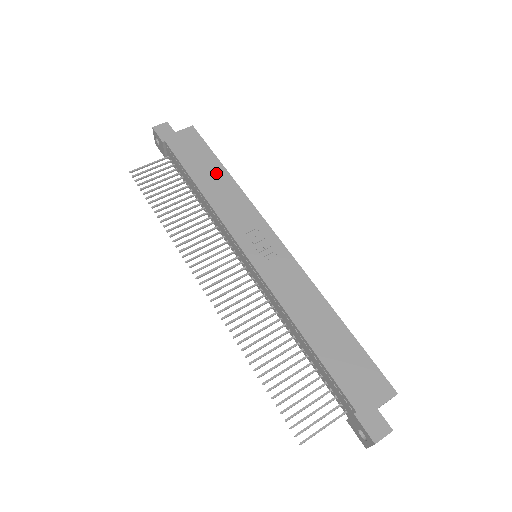
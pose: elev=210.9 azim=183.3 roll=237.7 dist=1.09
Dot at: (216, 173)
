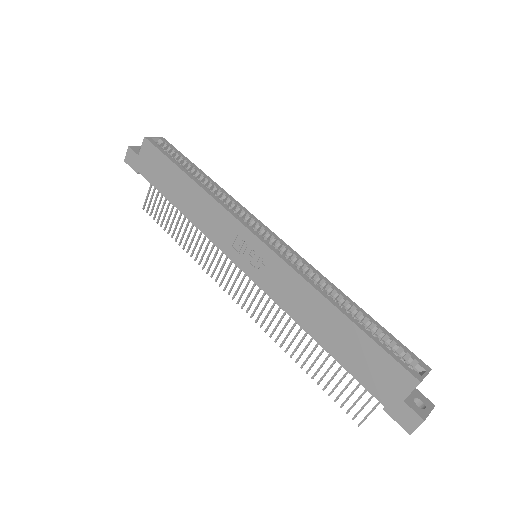
Dot at: (184, 186)
